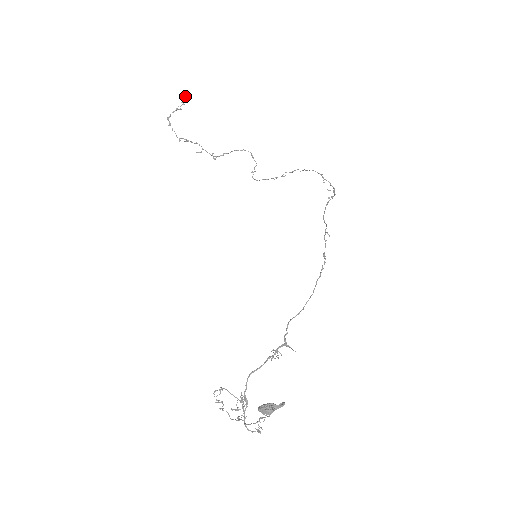
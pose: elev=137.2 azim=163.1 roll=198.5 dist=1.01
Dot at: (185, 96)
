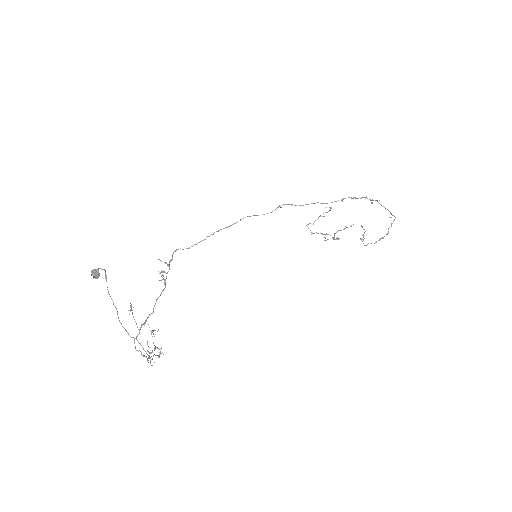
Dot at: (330, 208)
